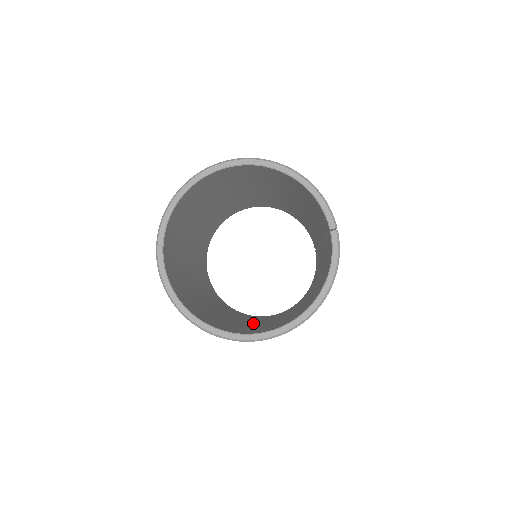
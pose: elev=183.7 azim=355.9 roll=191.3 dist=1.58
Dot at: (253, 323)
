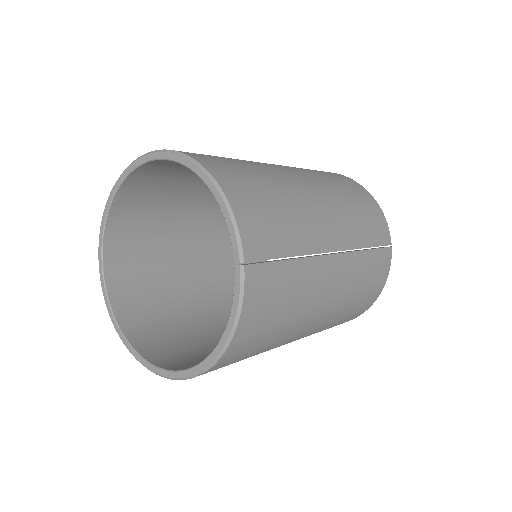
Dot at: occluded
